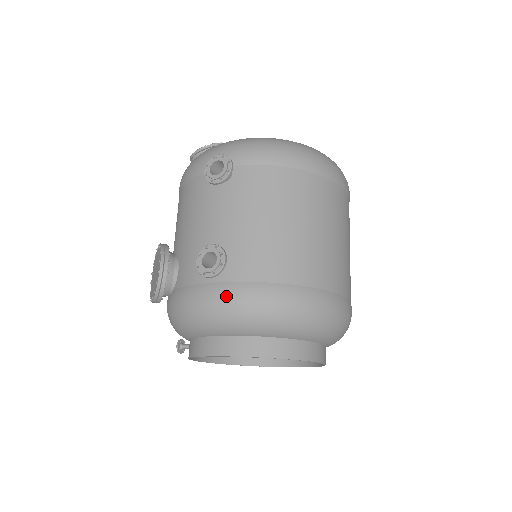
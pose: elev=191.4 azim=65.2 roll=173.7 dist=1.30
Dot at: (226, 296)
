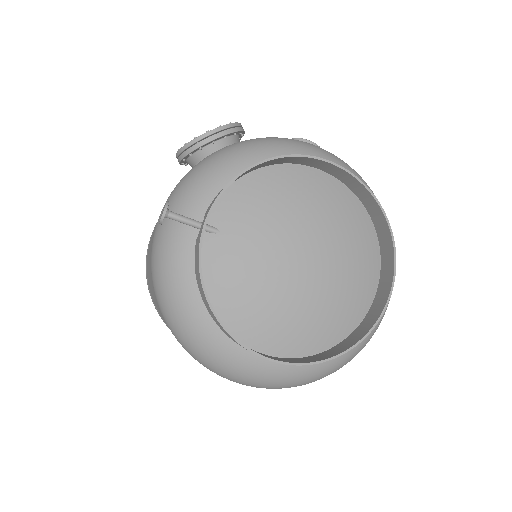
Dot at: occluded
